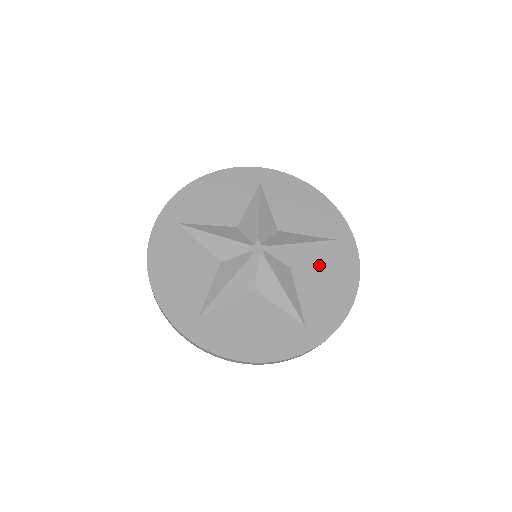
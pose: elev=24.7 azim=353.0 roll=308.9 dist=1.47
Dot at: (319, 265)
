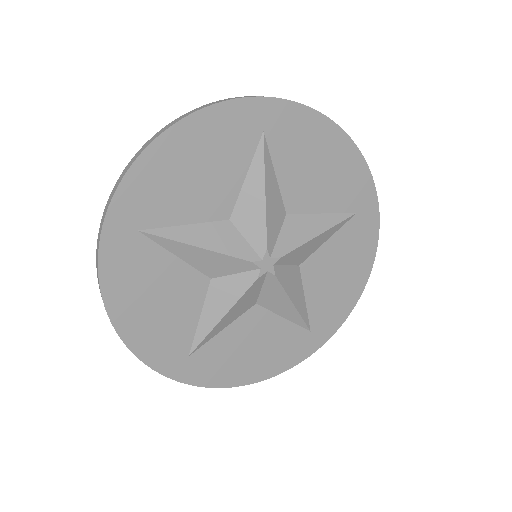
Dot at: (333, 254)
